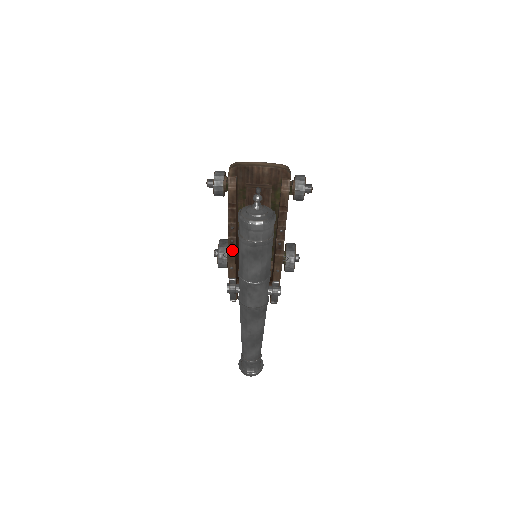
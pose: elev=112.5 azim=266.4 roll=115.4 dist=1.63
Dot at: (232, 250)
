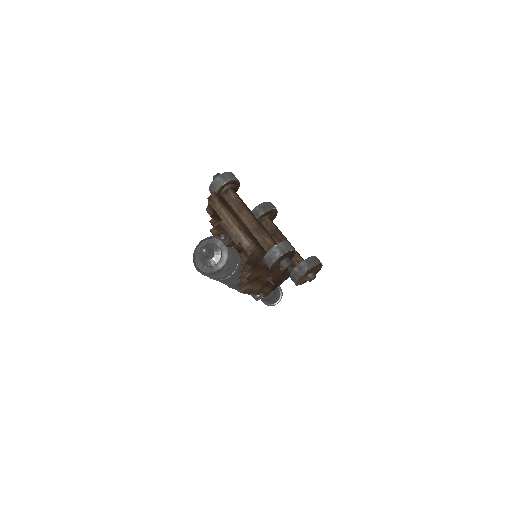
Dot at: occluded
